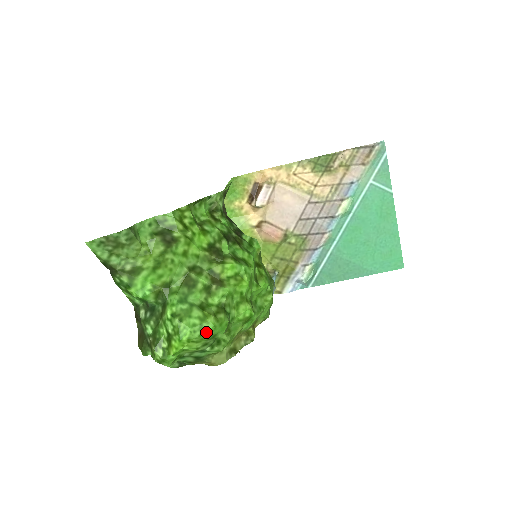
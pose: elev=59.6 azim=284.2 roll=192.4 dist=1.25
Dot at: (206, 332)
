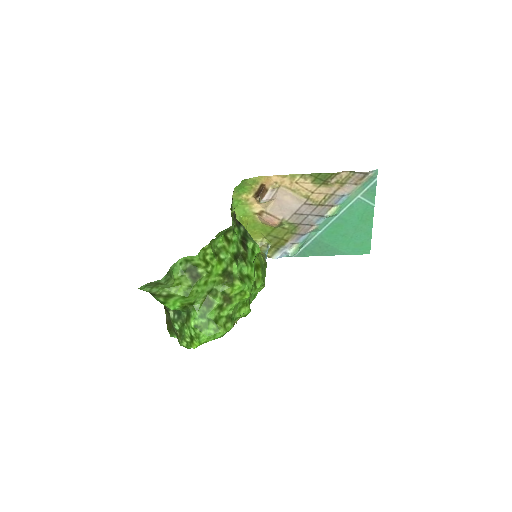
Dot at: (218, 337)
